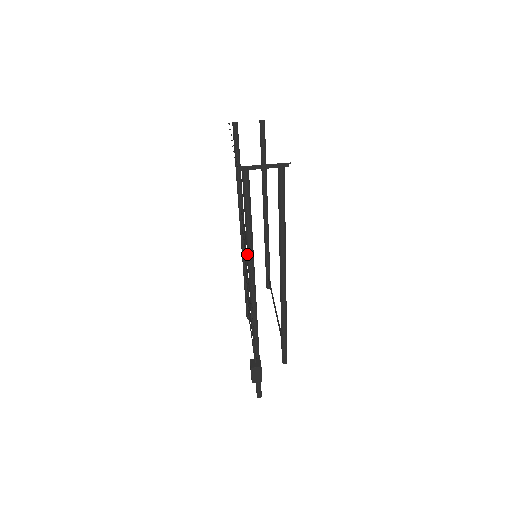
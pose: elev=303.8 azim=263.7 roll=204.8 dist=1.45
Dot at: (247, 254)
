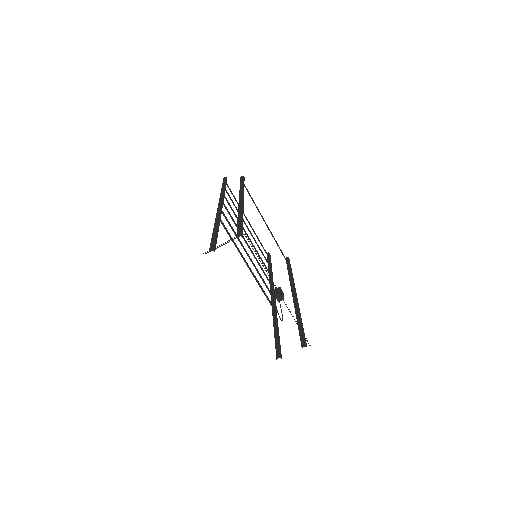
Dot at: occluded
